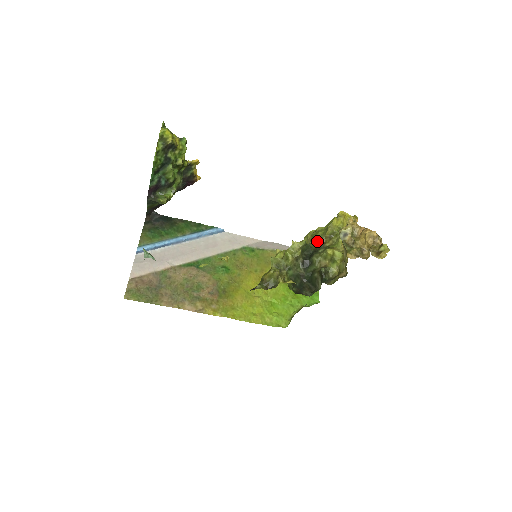
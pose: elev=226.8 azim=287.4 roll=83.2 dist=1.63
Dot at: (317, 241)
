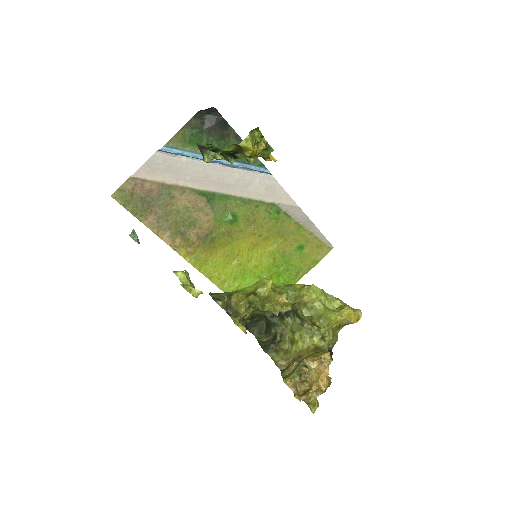
Dot at: (302, 314)
